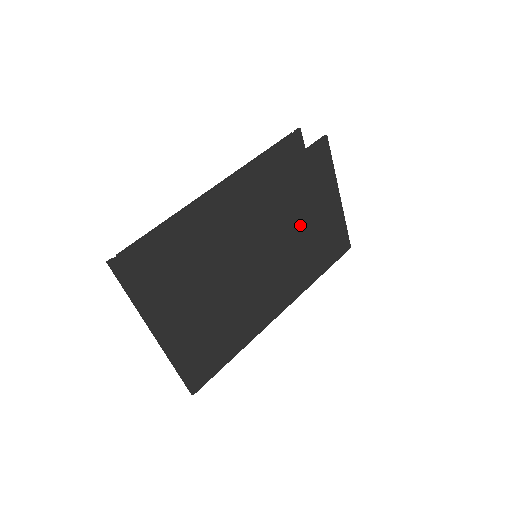
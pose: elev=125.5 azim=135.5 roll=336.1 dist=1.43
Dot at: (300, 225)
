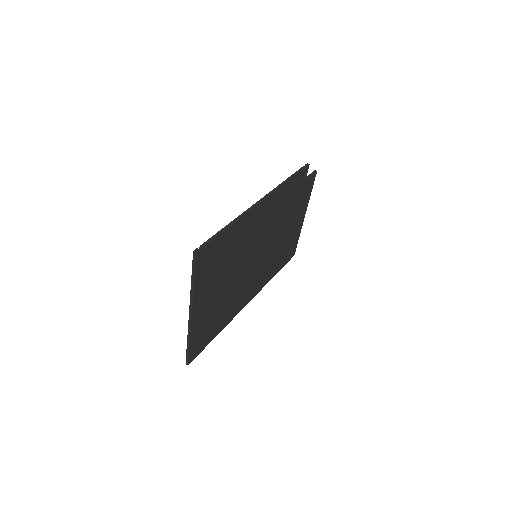
Dot at: (282, 235)
